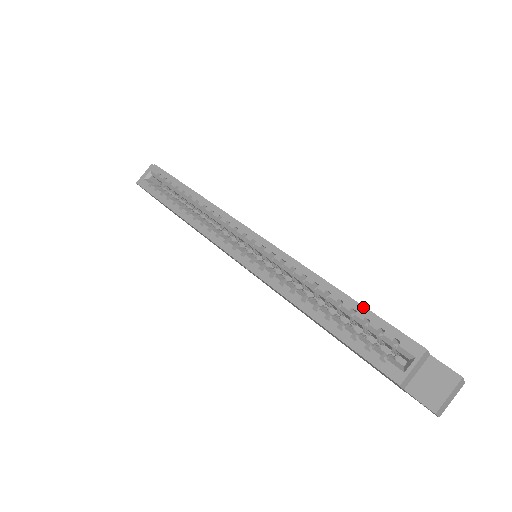
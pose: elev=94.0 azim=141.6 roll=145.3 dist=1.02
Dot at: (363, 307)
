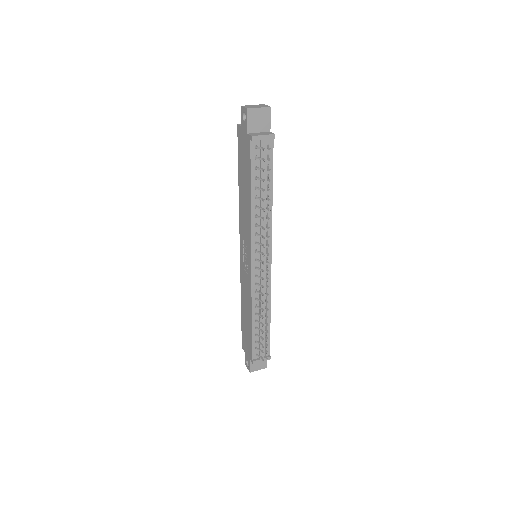
Dot at: occluded
